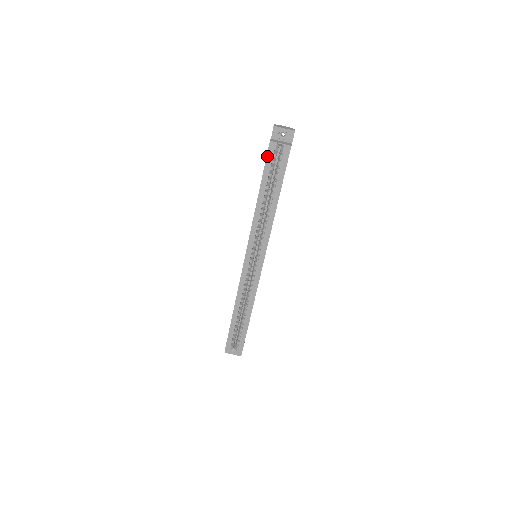
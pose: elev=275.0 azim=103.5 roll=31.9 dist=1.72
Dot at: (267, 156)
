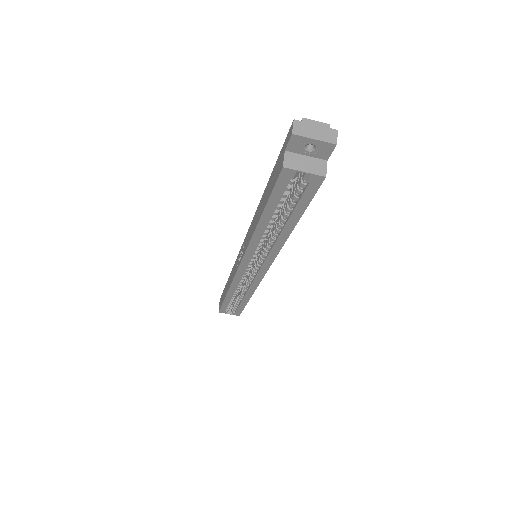
Dot at: (276, 184)
